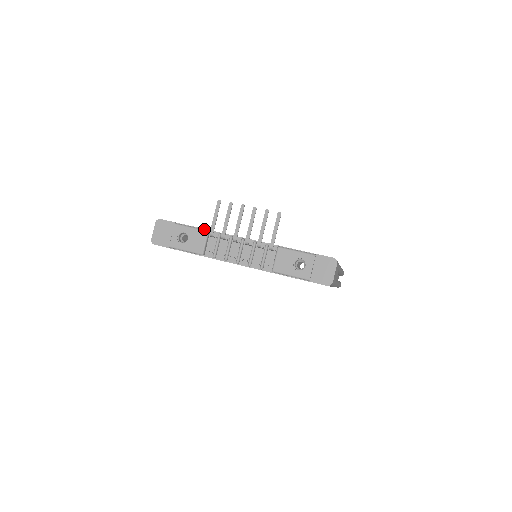
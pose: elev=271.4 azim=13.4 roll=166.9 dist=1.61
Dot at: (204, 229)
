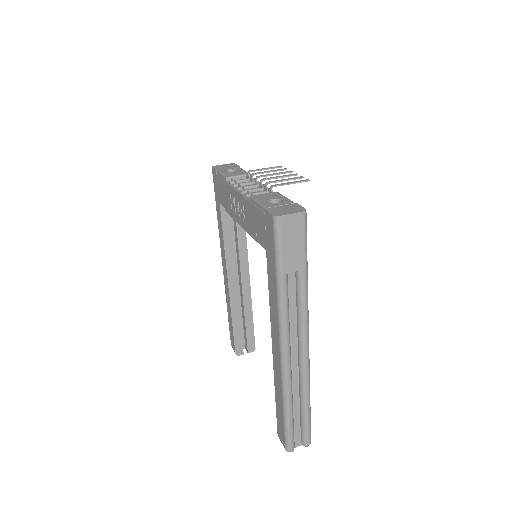
Dot at: occluded
